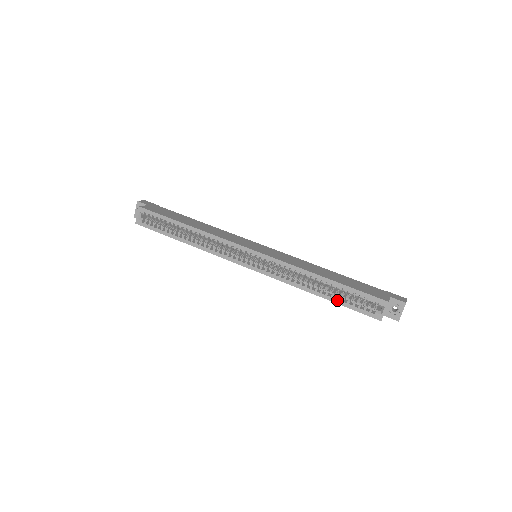
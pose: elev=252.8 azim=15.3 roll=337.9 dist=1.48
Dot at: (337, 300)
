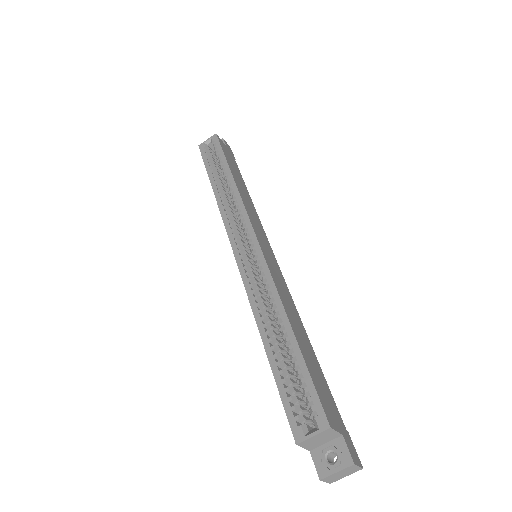
Dot at: (276, 365)
